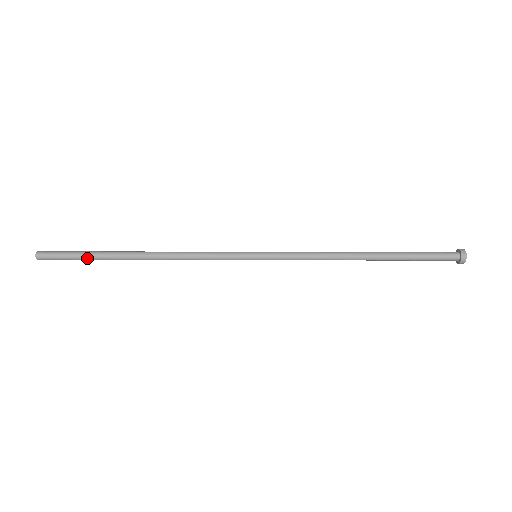
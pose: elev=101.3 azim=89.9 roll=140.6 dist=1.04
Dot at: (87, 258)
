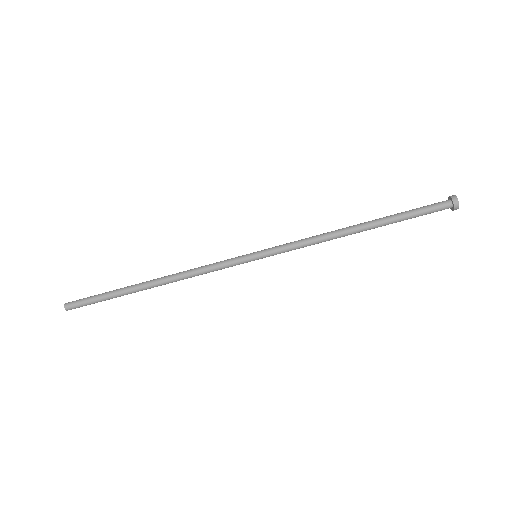
Dot at: (109, 299)
